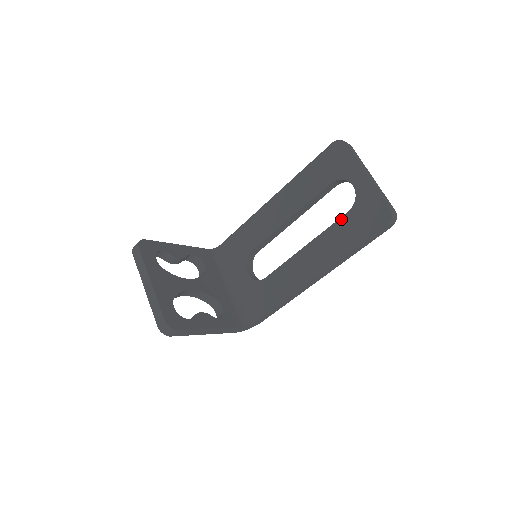
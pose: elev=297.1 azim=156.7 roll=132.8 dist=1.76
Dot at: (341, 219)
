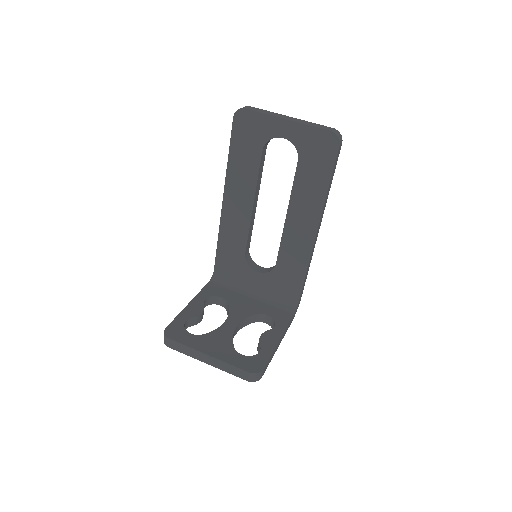
Dot at: (297, 171)
